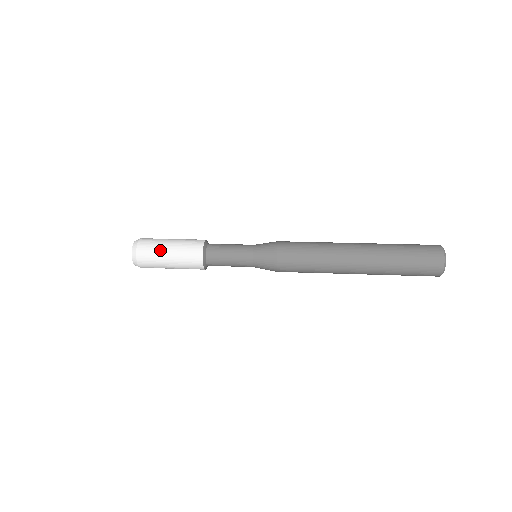
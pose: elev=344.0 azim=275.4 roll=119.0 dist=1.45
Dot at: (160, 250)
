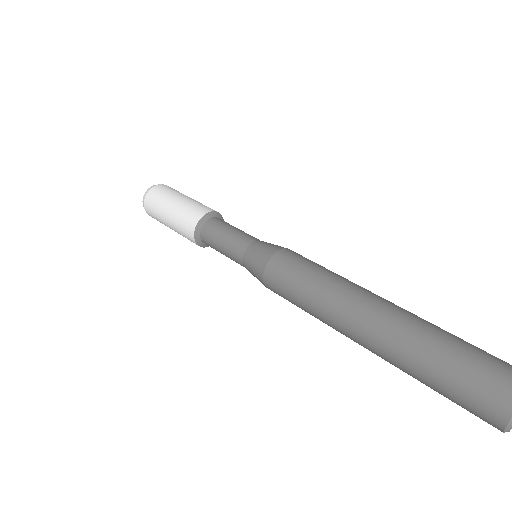
Dot at: (161, 209)
